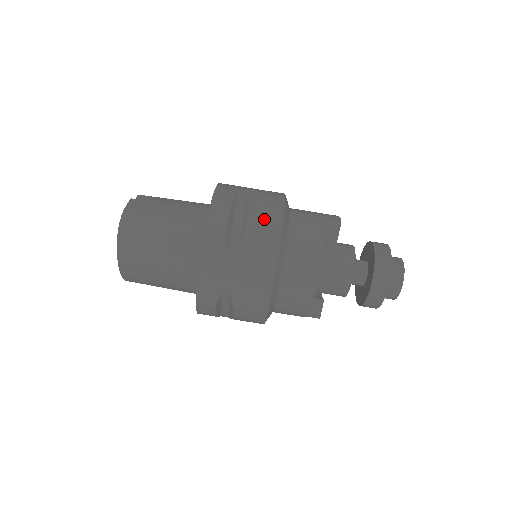
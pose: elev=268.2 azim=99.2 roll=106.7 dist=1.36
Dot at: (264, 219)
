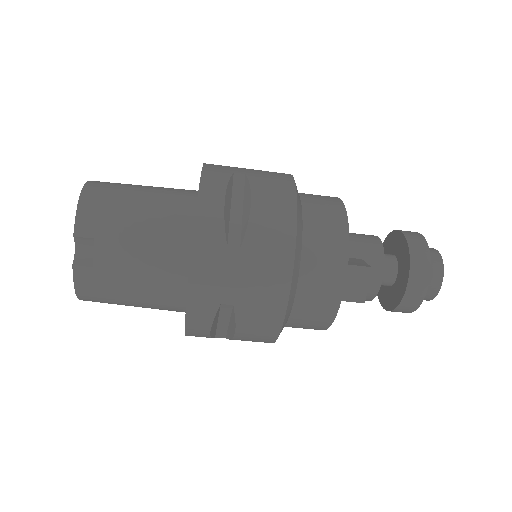
Dot at: (255, 334)
